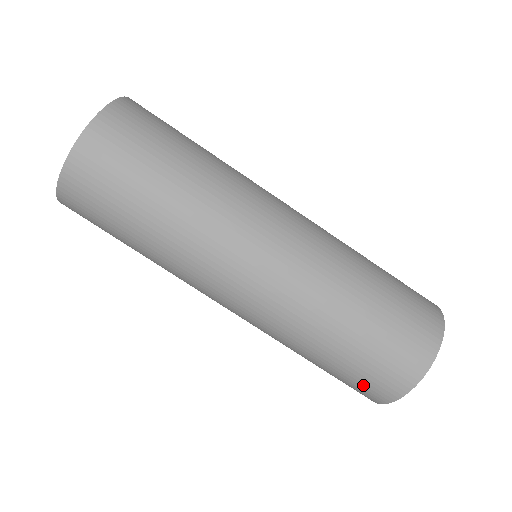
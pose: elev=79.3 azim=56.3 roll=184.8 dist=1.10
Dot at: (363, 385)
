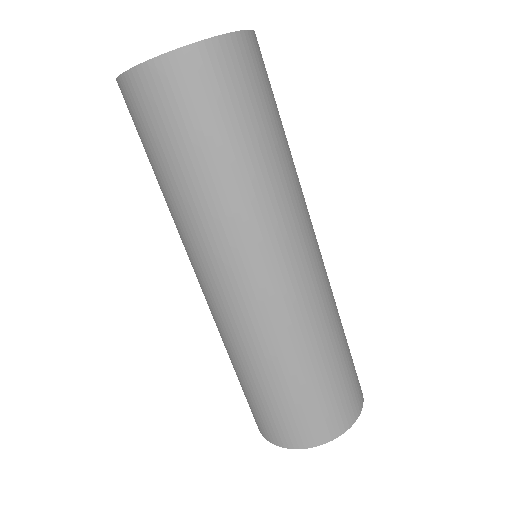
Dot at: (255, 413)
